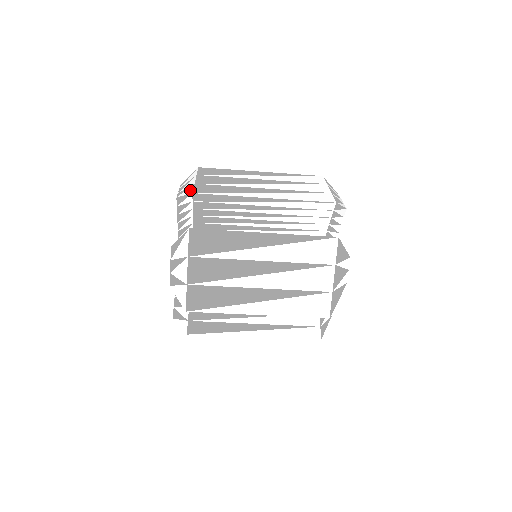
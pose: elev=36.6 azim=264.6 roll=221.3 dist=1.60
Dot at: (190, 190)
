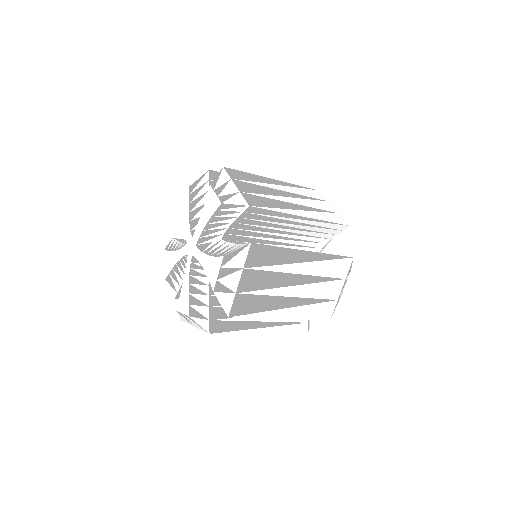
Dot at: (241, 200)
